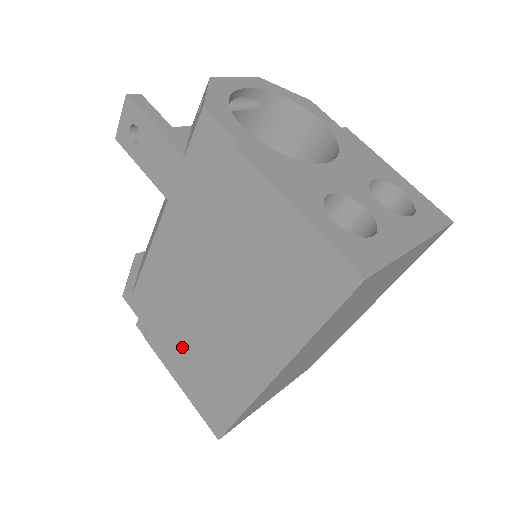
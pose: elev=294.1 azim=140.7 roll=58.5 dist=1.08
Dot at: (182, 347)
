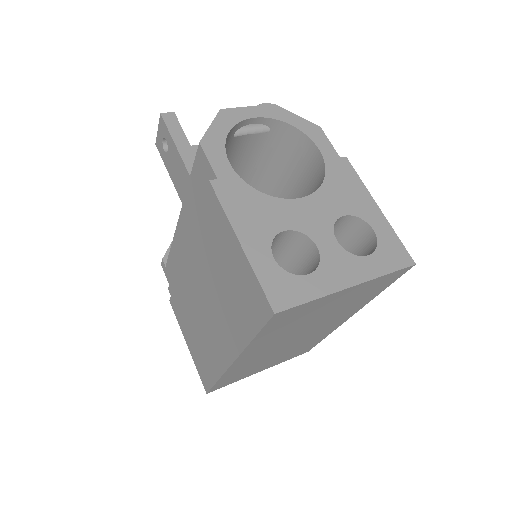
Dot at: (188, 318)
